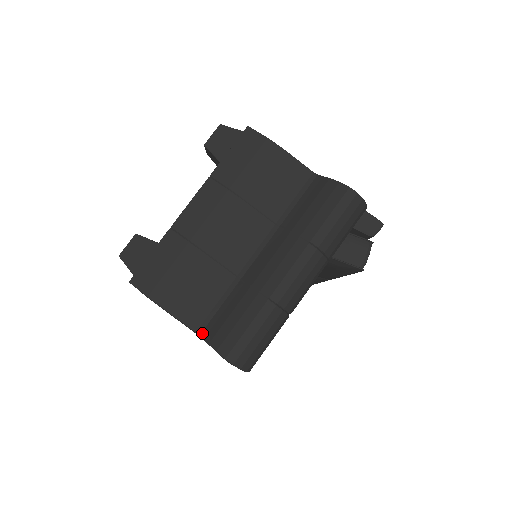
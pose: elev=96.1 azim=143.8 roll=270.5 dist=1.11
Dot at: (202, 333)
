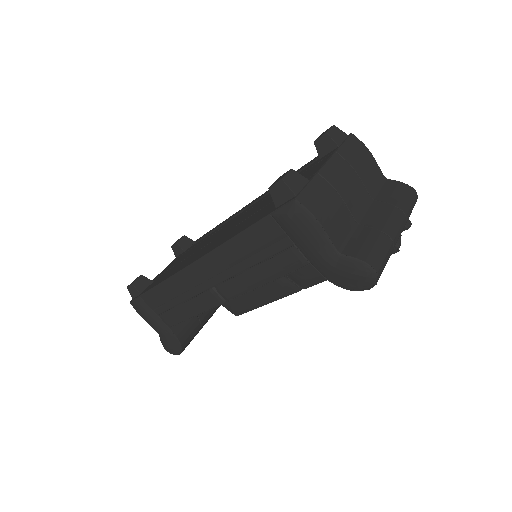
Dot at: (343, 252)
